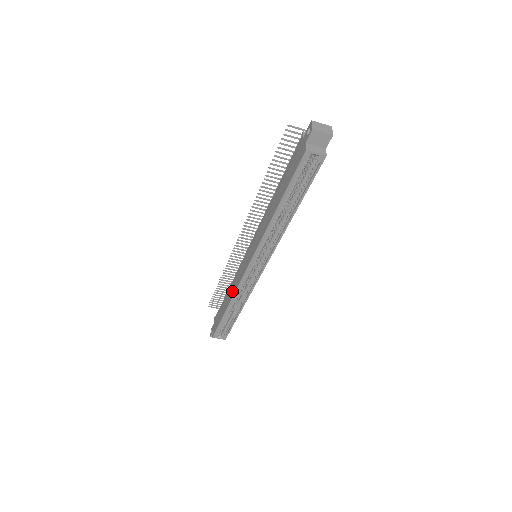
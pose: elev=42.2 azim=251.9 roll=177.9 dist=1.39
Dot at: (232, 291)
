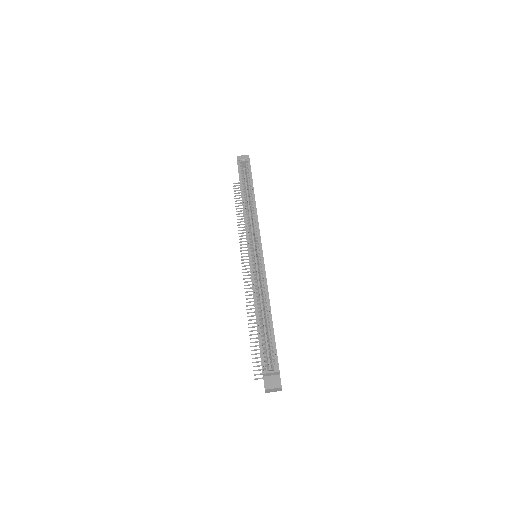
Dot at: occluded
